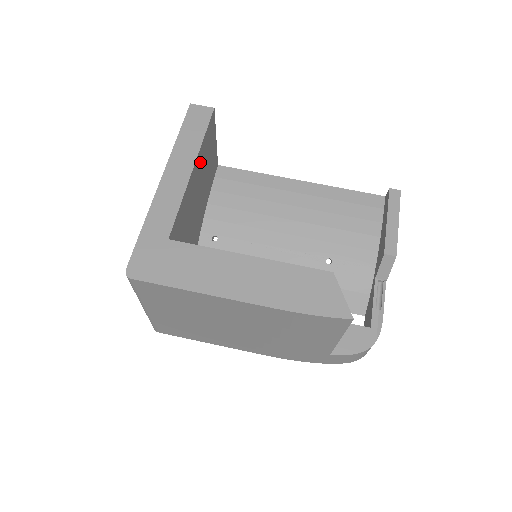
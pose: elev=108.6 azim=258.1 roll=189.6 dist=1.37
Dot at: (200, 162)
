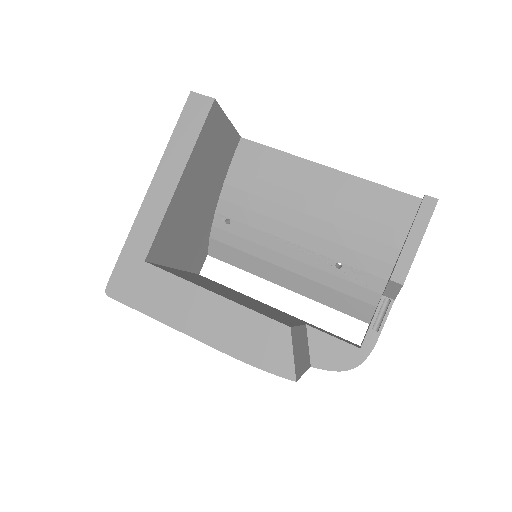
Dot at: (195, 164)
